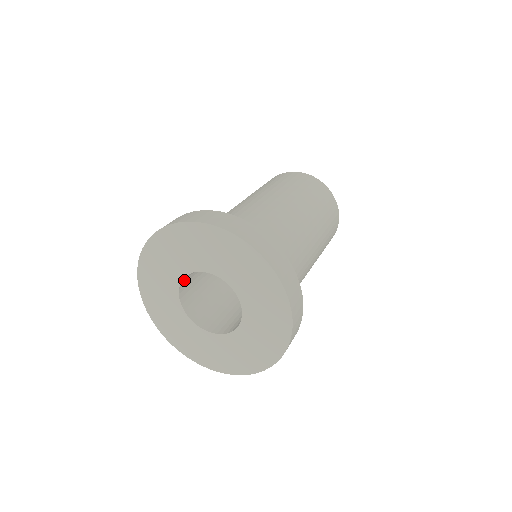
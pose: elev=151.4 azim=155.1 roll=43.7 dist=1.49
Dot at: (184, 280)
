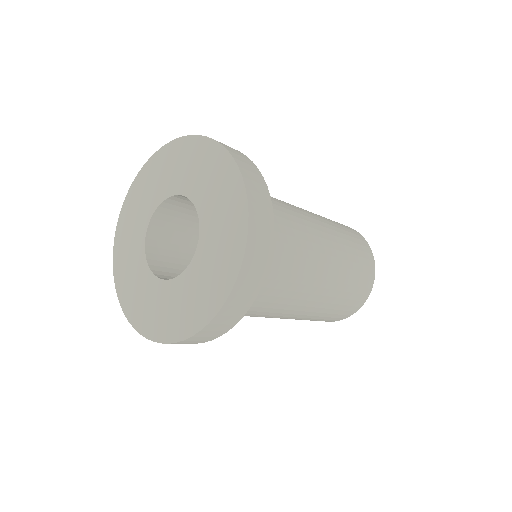
Dot at: (165, 207)
